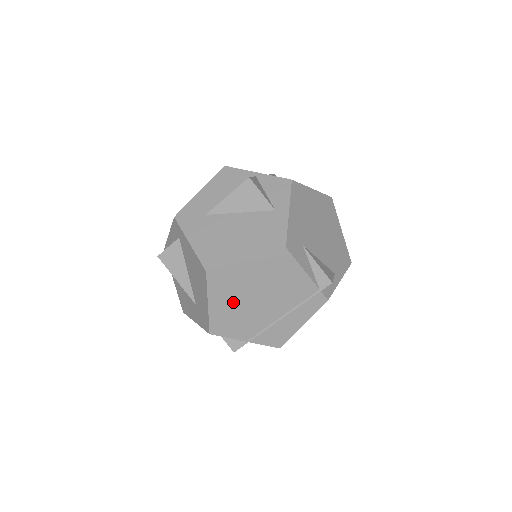
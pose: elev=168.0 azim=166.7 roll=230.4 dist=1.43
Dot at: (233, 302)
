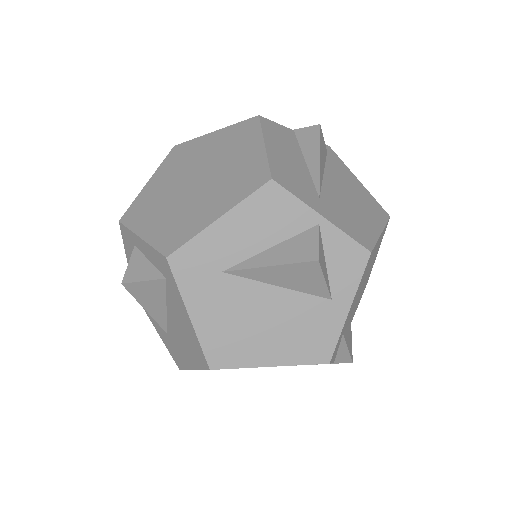
Dot at: occluded
